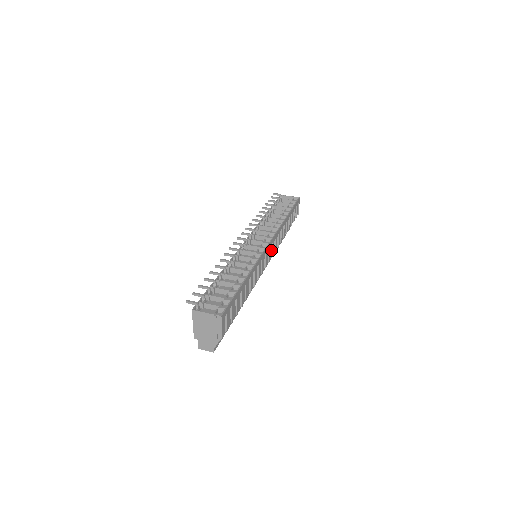
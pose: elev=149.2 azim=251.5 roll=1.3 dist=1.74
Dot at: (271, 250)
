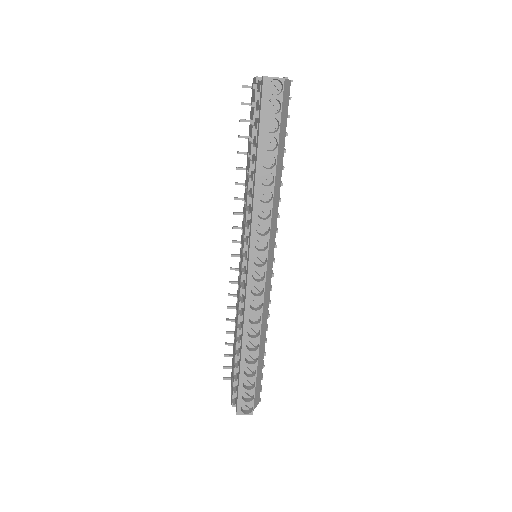
Dot at: occluded
